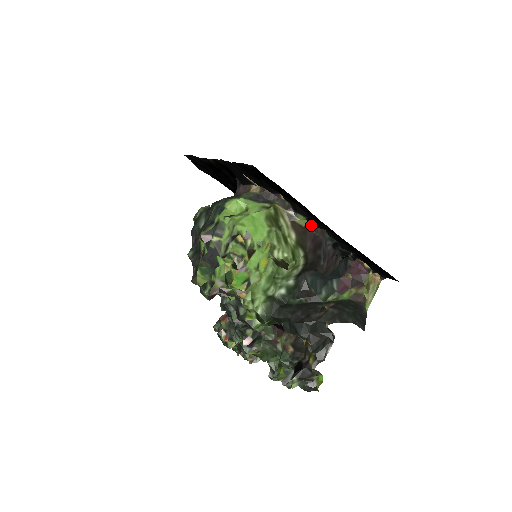
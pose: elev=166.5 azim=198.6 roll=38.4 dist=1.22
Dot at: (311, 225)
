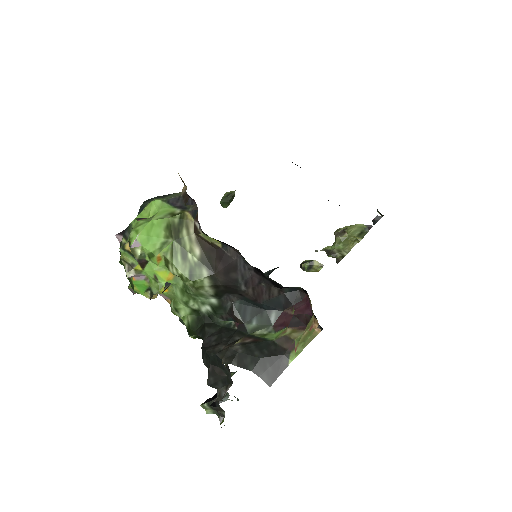
Dot at: (219, 242)
